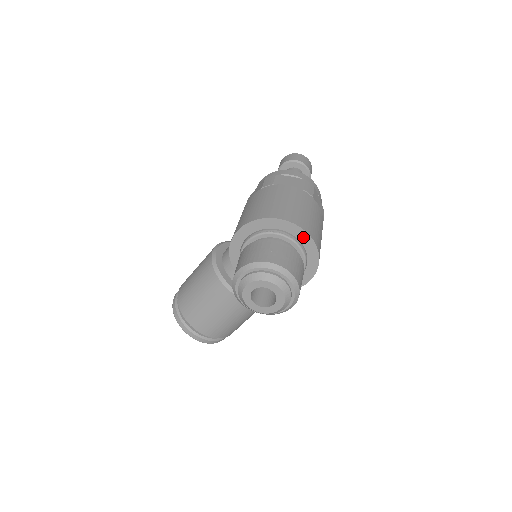
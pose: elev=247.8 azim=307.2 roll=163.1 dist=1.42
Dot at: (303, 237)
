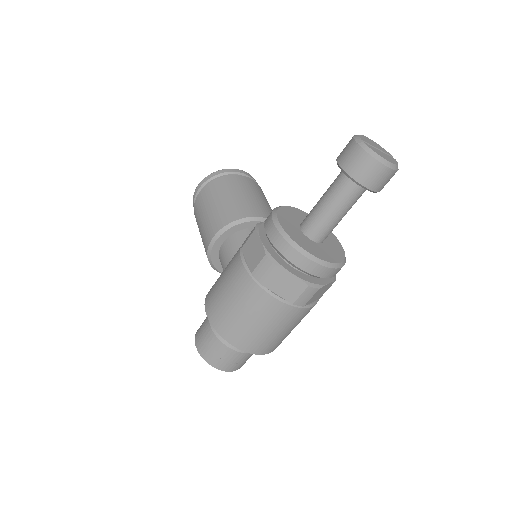
Dot at: occluded
